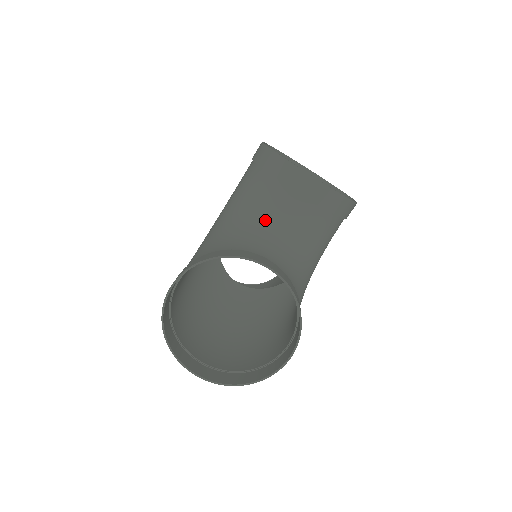
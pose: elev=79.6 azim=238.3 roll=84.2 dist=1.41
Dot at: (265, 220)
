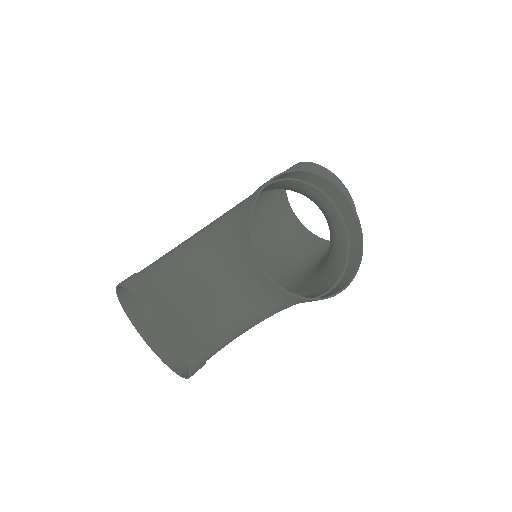
Dot at: (219, 270)
